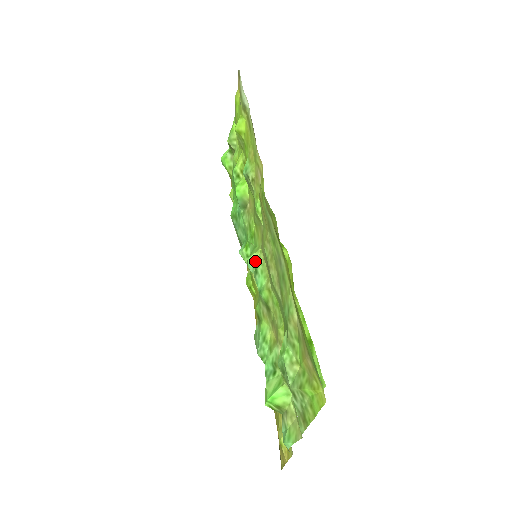
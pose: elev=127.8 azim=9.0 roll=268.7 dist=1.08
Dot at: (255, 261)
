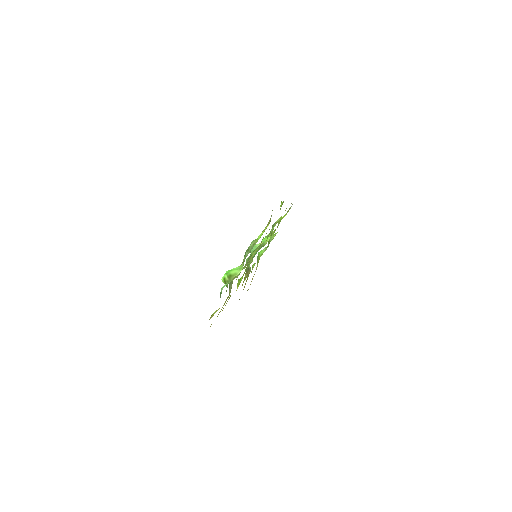
Dot at: (256, 247)
